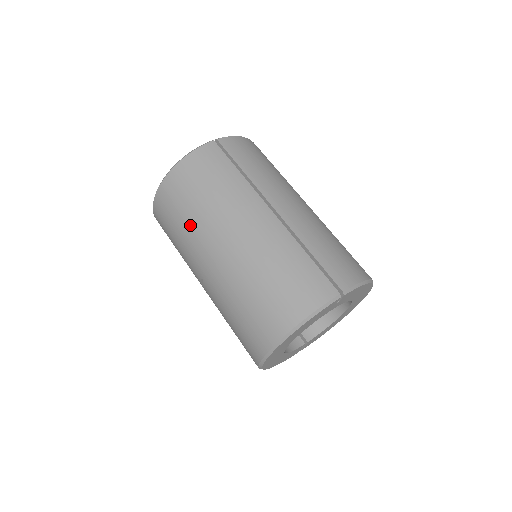
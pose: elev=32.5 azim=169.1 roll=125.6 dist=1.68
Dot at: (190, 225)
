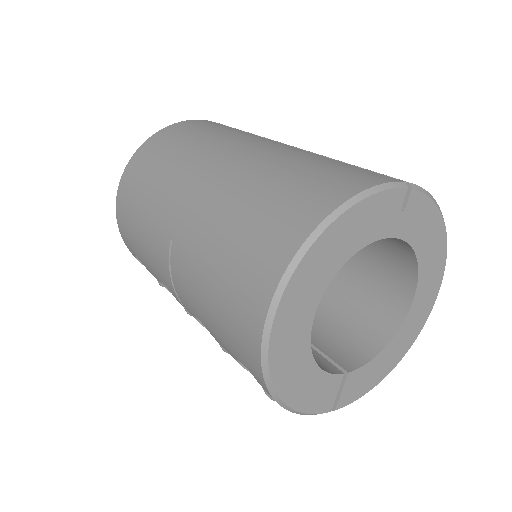
Dot at: (165, 171)
